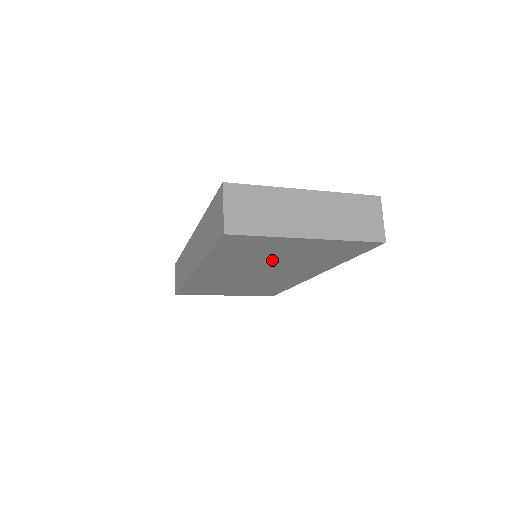
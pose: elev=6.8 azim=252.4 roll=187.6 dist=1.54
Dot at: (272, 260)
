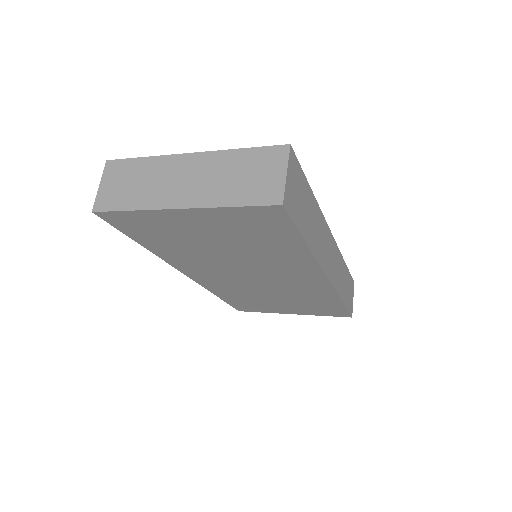
Dot at: (218, 251)
